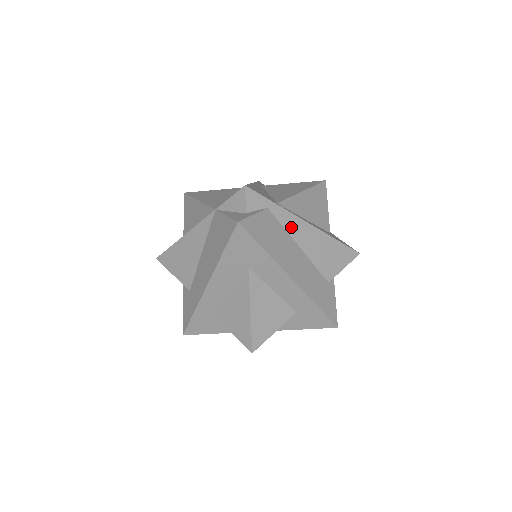
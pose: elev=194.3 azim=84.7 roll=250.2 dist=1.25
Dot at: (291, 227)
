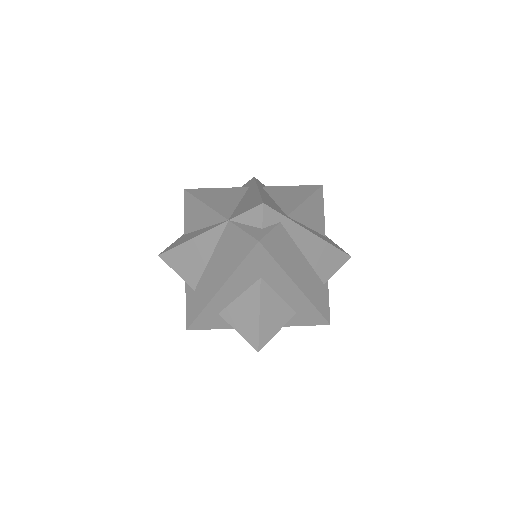
Dot at: (298, 238)
